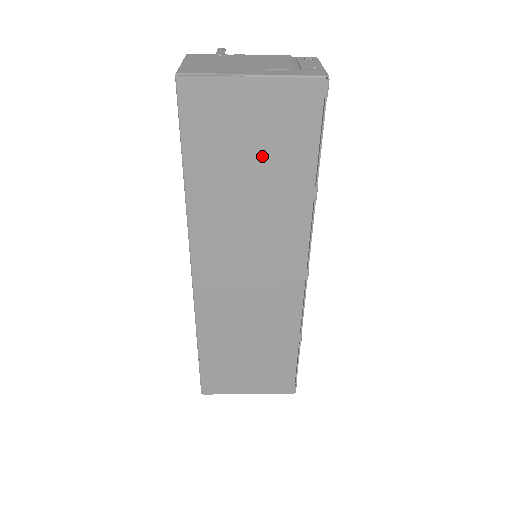
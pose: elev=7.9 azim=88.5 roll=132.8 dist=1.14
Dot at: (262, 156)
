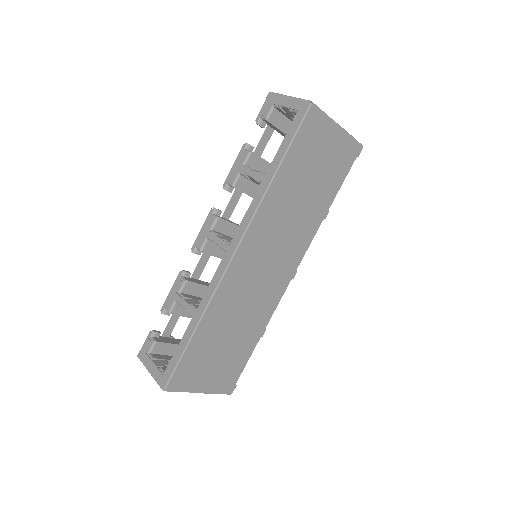
Dot at: (319, 177)
